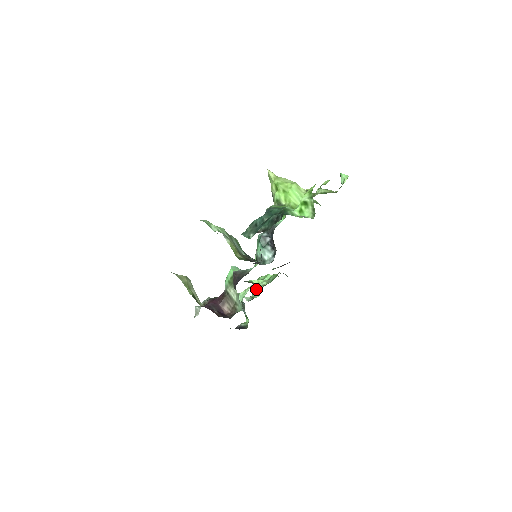
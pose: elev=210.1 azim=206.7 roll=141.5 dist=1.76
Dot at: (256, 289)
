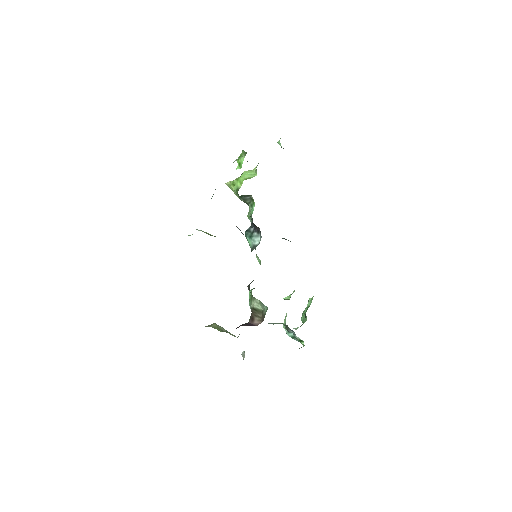
Dot at: (304, 319)
